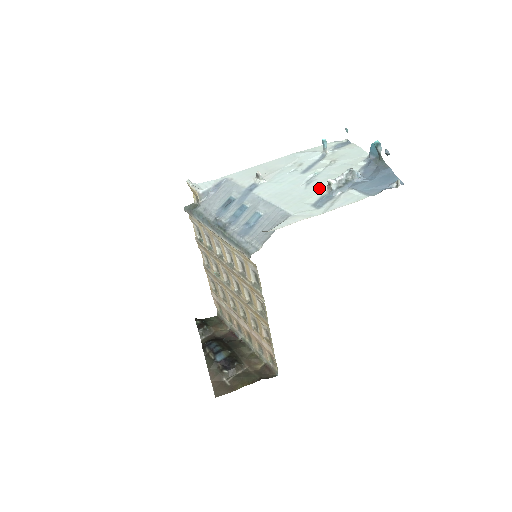
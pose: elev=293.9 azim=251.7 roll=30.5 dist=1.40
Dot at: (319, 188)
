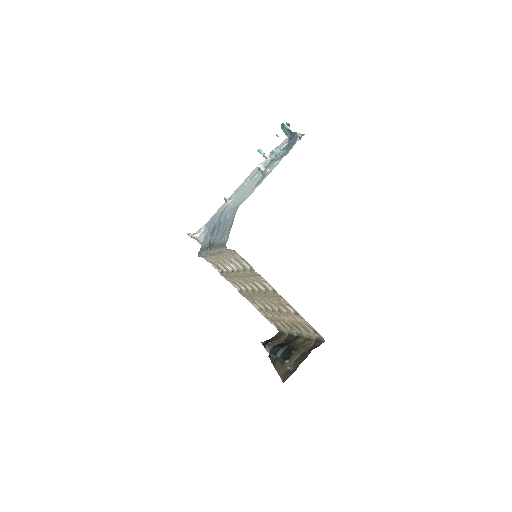
Dot at: (258, 177)
